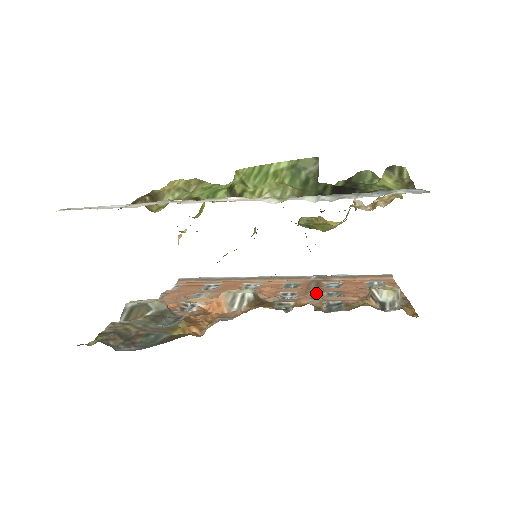
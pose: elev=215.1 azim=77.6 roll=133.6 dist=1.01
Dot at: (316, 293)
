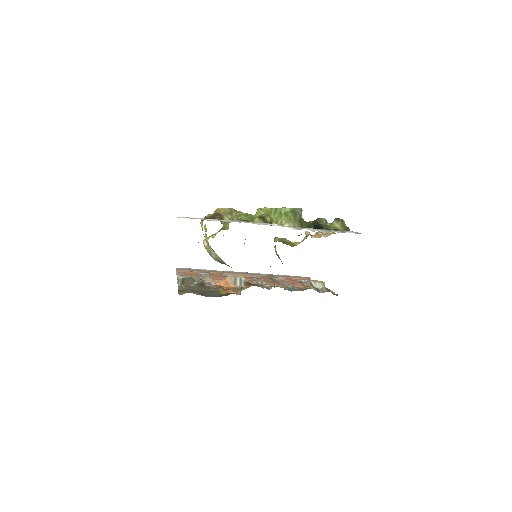
Dot at: (276, 282)
